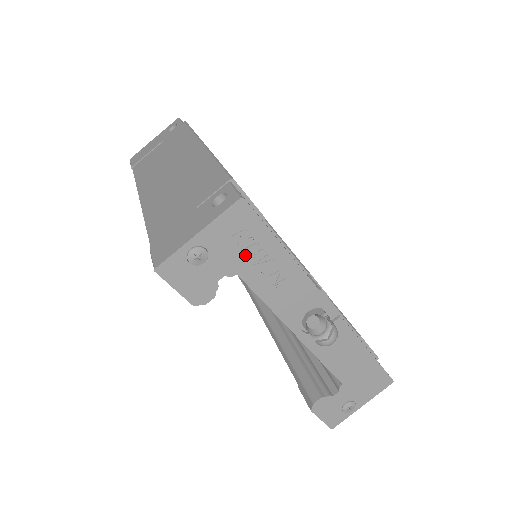
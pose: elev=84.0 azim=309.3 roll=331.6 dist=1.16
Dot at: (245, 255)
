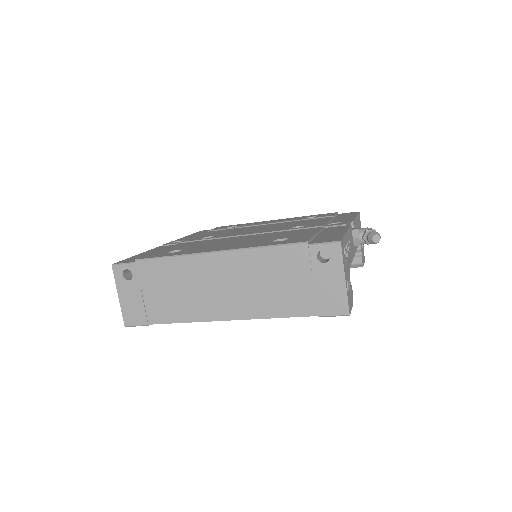
Dot at: (347, 258)
